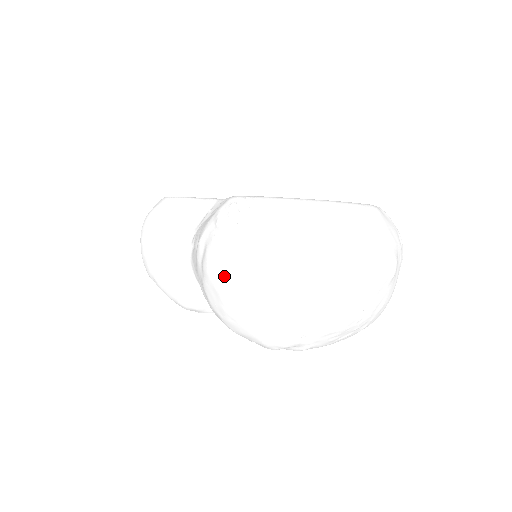
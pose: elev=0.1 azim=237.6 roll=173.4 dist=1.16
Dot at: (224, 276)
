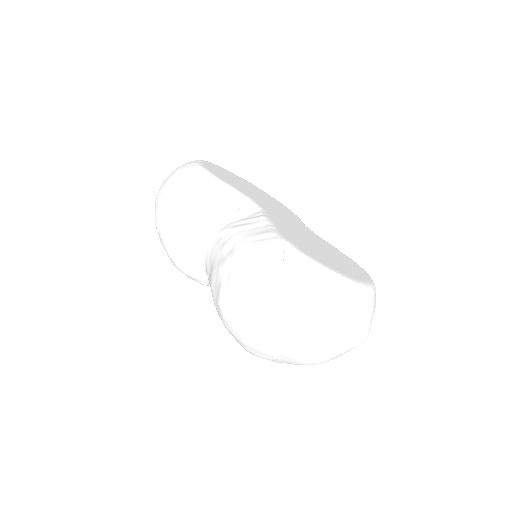
Dot at: (248, 301)
